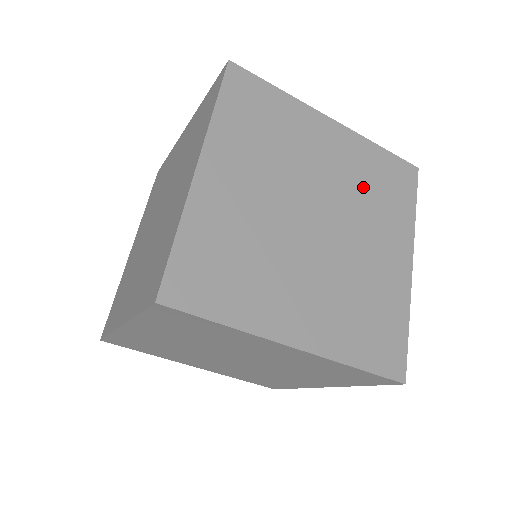
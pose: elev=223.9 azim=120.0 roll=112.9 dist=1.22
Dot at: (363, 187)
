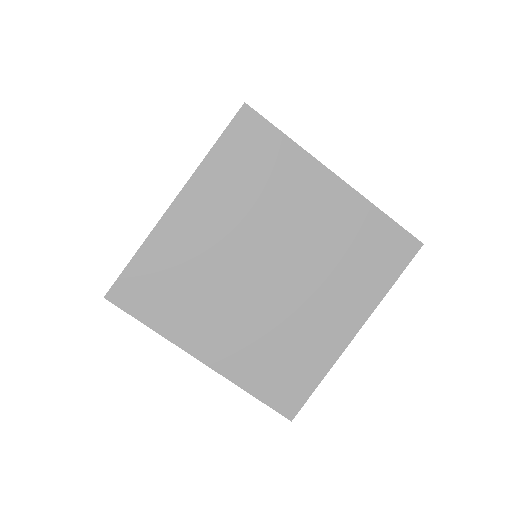
Dot at: (339, 250)
